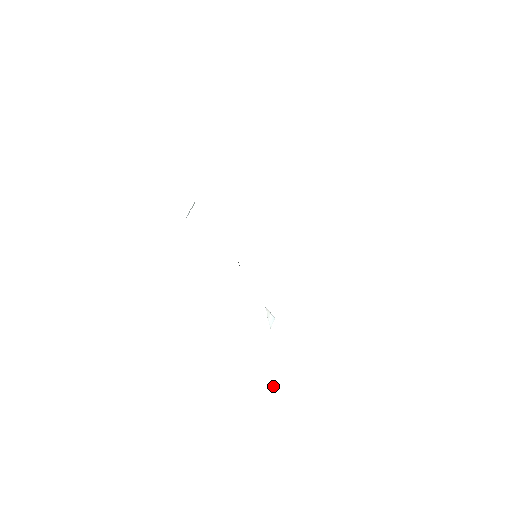
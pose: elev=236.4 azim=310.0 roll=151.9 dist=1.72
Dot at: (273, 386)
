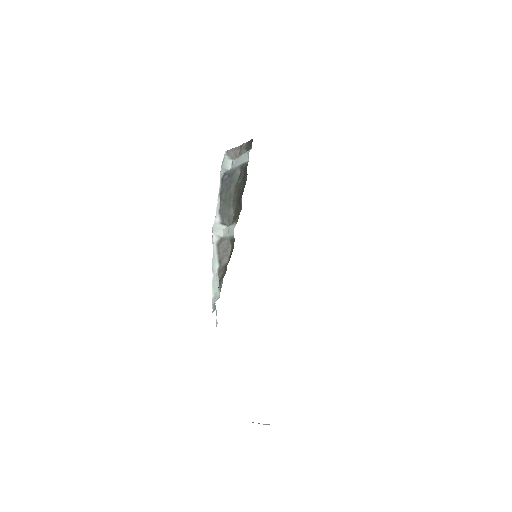
Dot at: occluded
